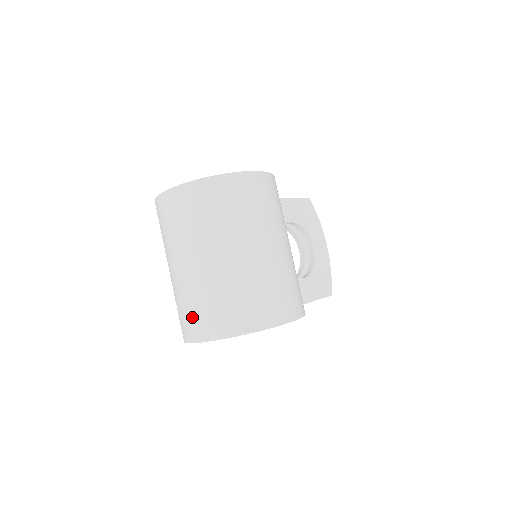
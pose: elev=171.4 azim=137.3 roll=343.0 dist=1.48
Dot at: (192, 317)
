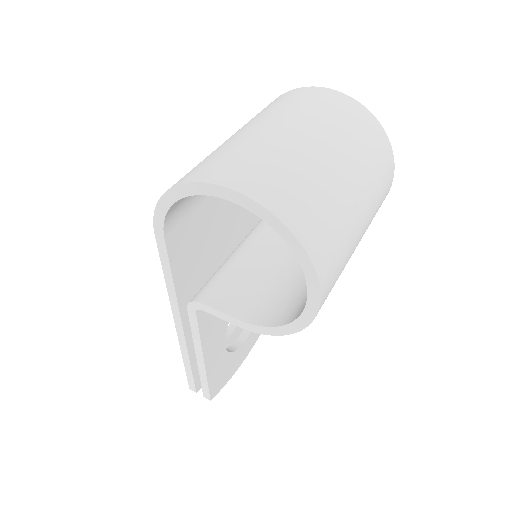
Dot at: (248, 166)
